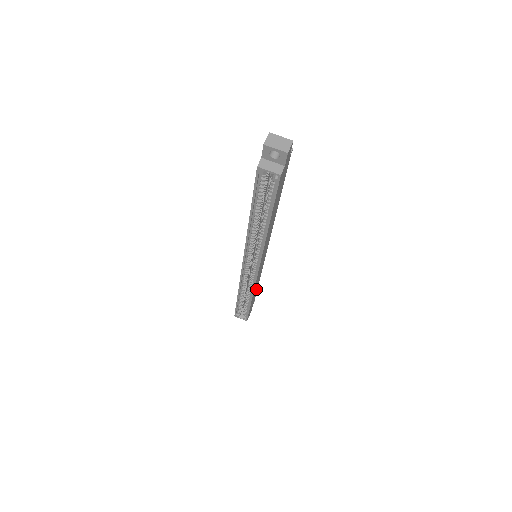
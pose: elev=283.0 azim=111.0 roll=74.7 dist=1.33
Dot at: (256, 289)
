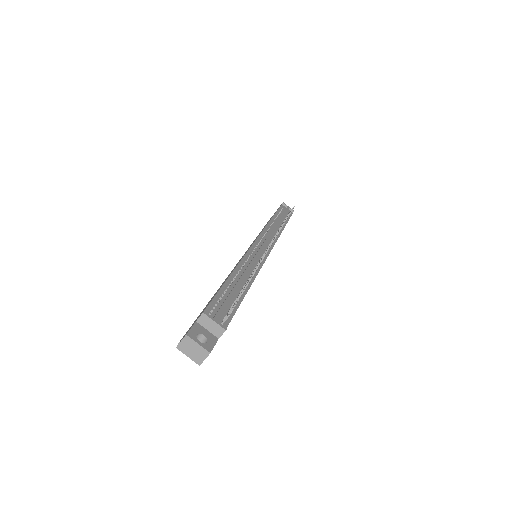
Dot at: occluded
